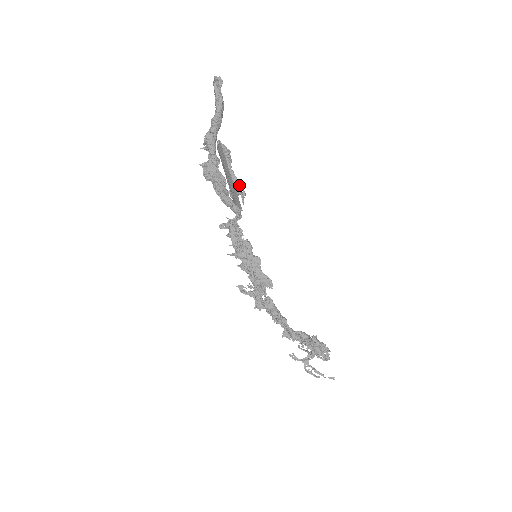
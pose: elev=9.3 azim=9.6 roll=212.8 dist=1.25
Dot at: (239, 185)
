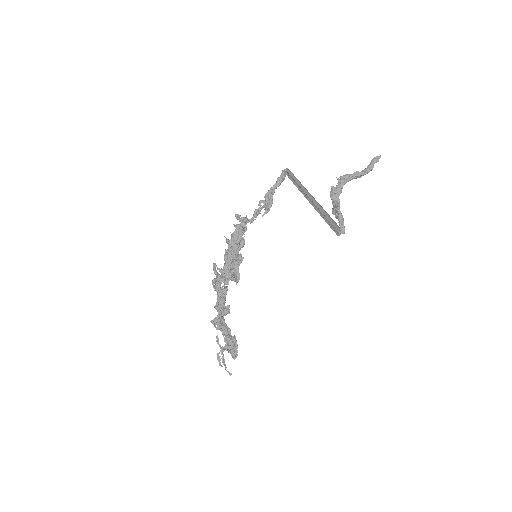
Dot at: (271, 204)
